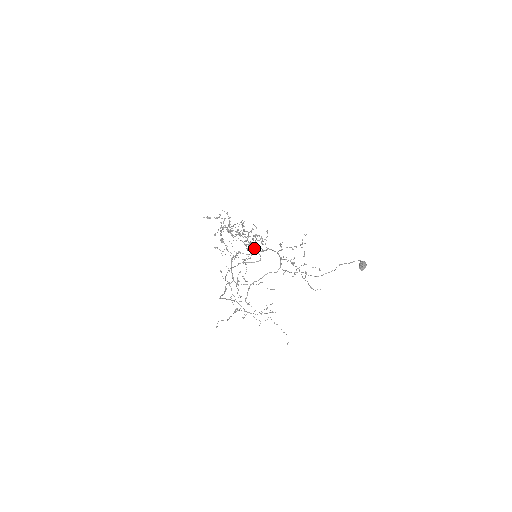
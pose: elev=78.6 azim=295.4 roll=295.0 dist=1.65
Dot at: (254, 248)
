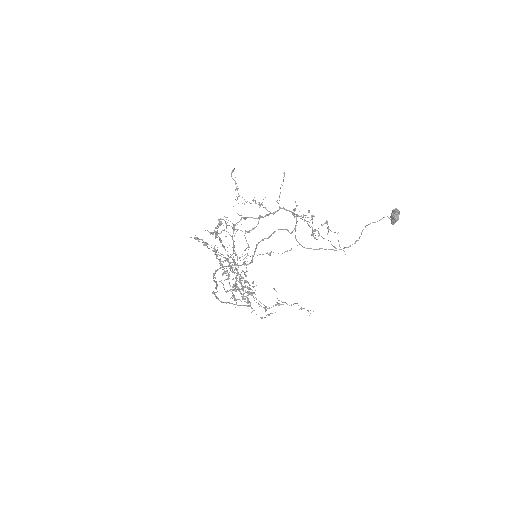
Dot at: (242, 294)
